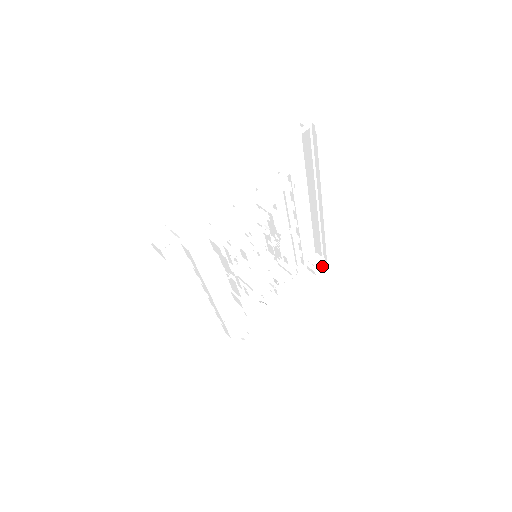
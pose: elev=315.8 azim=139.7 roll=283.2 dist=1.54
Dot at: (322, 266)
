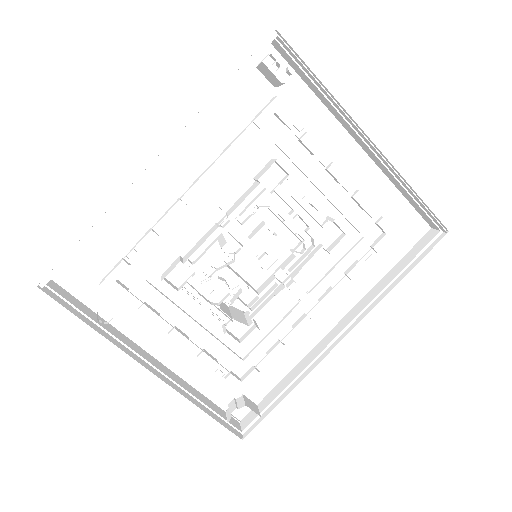
Dot at: occluded
